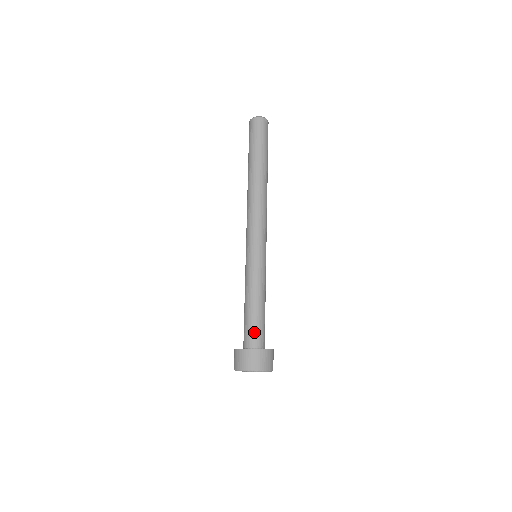
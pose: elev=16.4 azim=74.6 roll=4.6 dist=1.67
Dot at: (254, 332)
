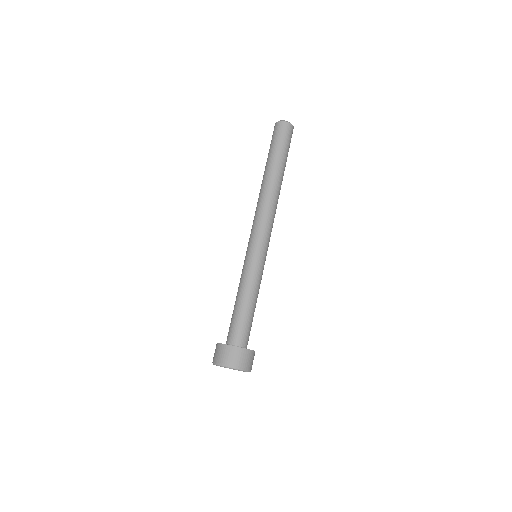
Dot at: (242, 330)
